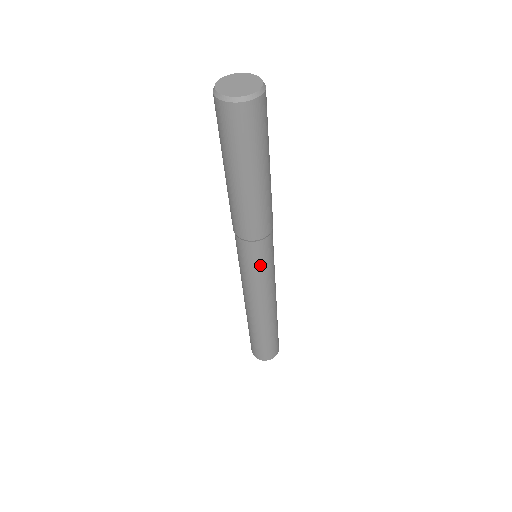
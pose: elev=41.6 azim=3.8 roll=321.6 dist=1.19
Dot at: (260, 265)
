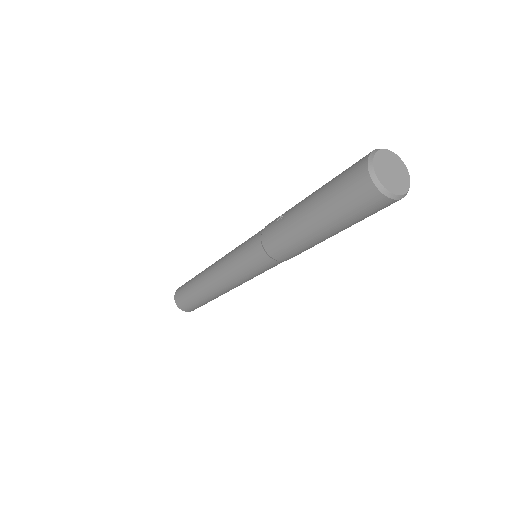
Dot at: occluded
